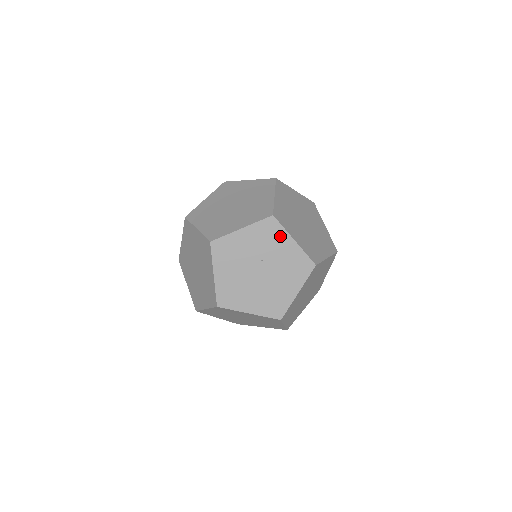
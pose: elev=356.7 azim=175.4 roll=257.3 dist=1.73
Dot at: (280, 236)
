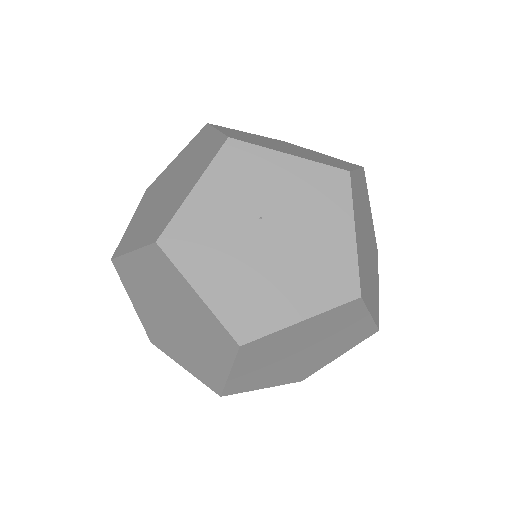
Dot at: (262, 162)
